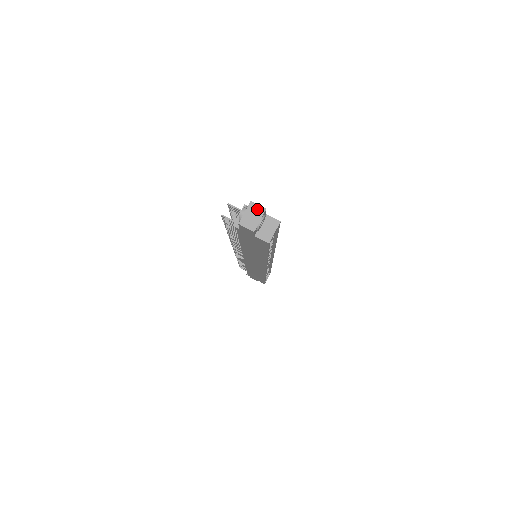
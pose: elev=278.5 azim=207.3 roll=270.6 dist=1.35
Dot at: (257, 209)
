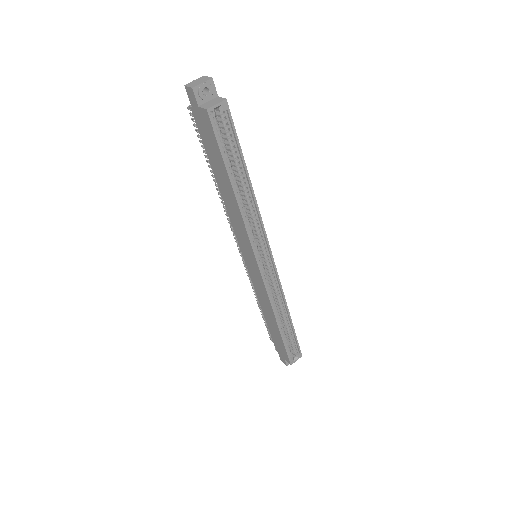
Dot at: (205, 78)
